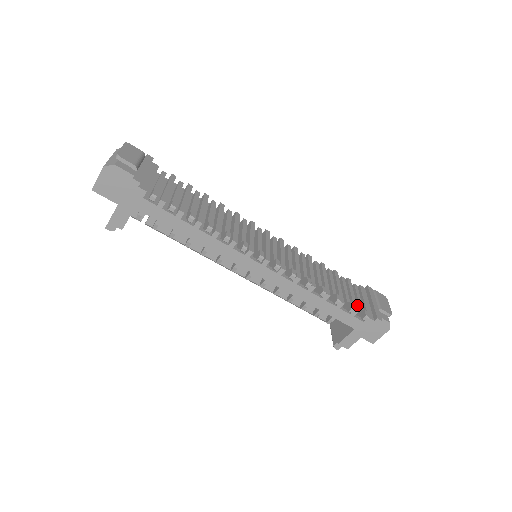
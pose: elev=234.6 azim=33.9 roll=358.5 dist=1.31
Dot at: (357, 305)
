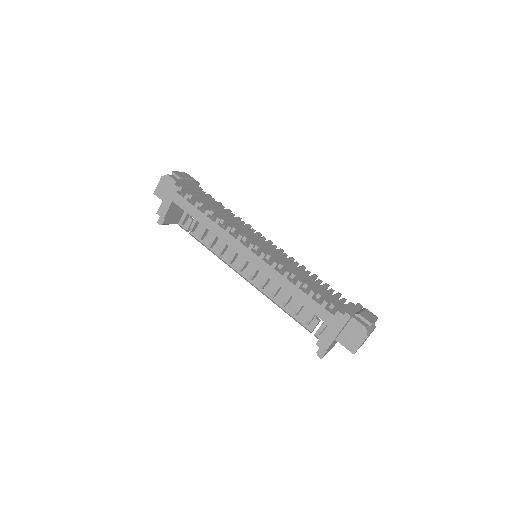
Dot at: occluded
